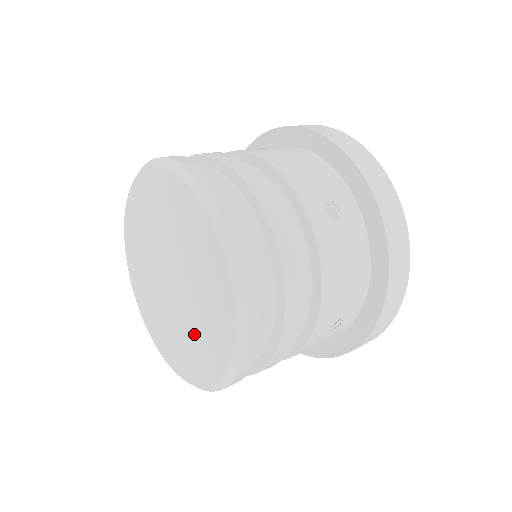
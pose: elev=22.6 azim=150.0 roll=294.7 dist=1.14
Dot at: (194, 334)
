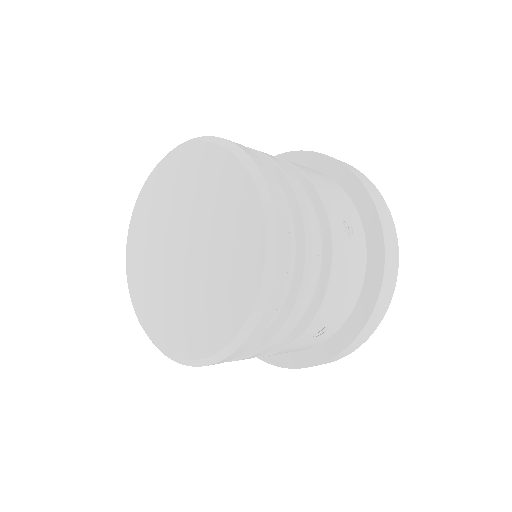
Dot at: (198, 306)
